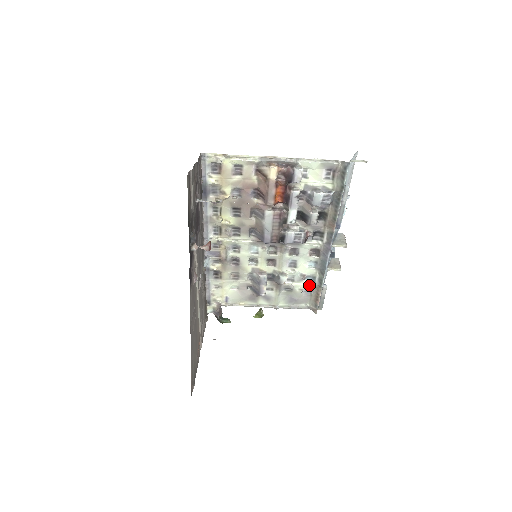
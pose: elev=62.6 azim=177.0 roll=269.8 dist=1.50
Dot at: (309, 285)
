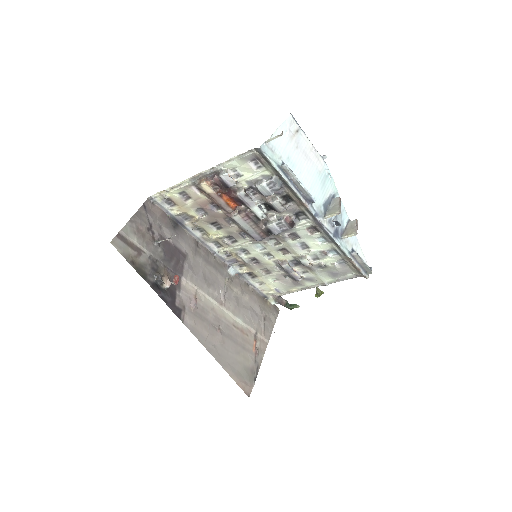
Dot at: (337, 257)
